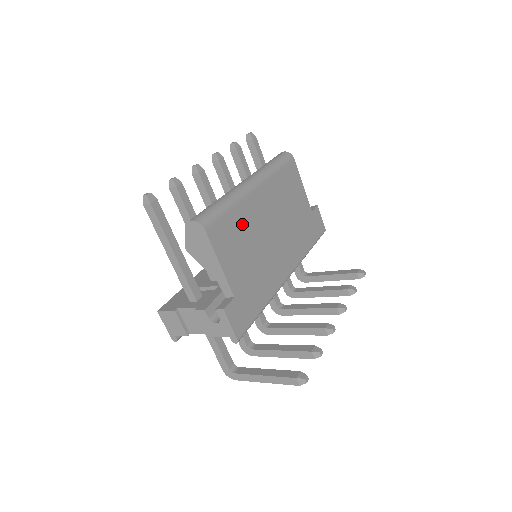
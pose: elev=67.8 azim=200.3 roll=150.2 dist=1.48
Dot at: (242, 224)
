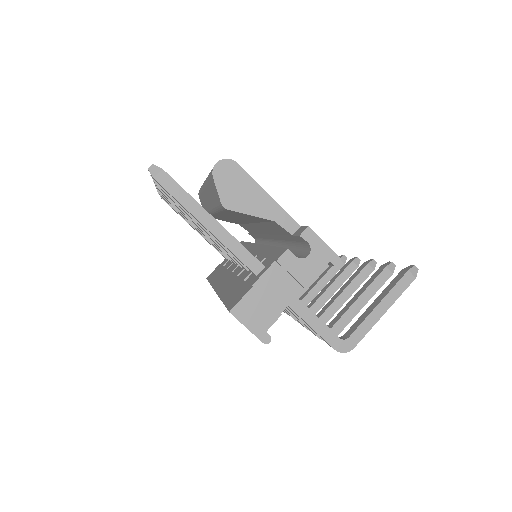
Dot at: occluded
